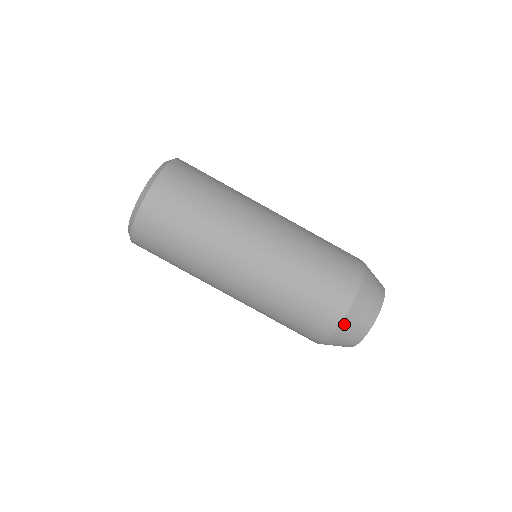
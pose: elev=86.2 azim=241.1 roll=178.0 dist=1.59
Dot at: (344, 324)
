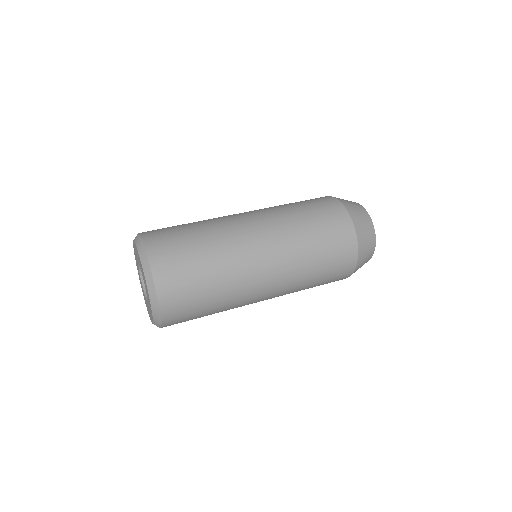
Dot at: (345, 205)
